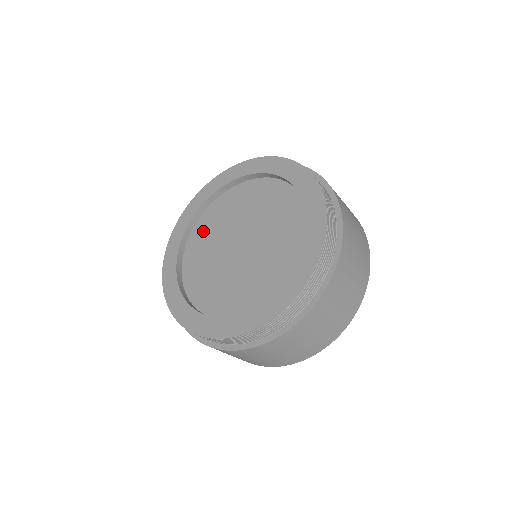
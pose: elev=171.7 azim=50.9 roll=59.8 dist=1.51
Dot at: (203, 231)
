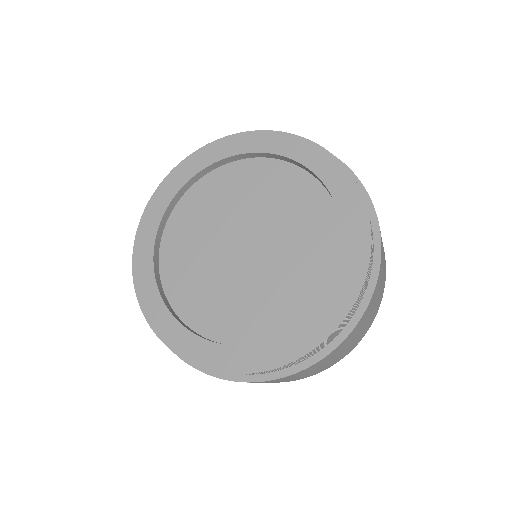
Dot at: (220, 186)
